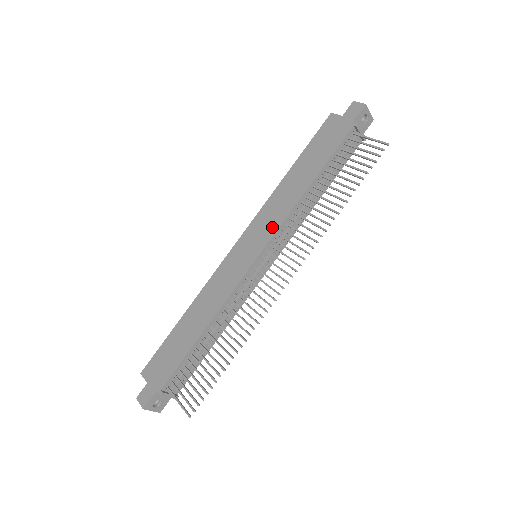
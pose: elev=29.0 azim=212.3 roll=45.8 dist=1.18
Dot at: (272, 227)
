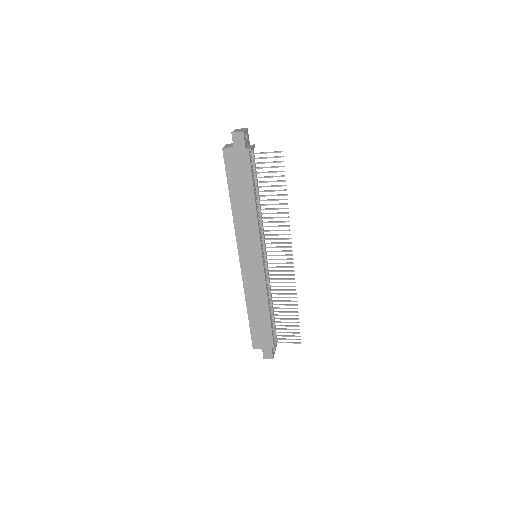
Dot at: (255, 240)
